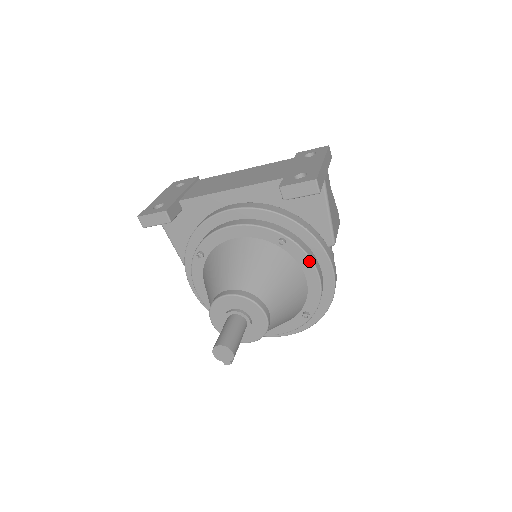
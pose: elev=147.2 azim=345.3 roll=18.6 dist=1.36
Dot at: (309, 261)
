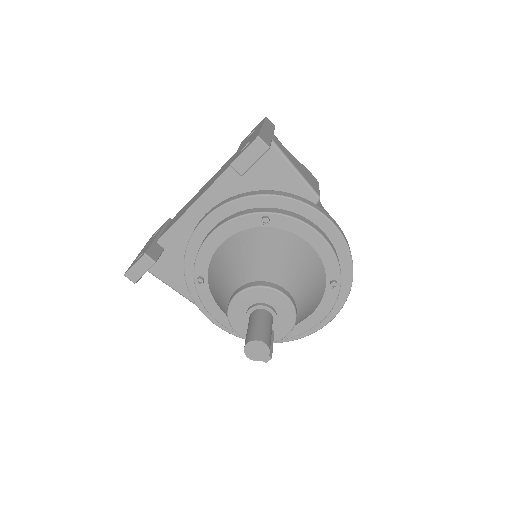
Dot at: (302, 225)
